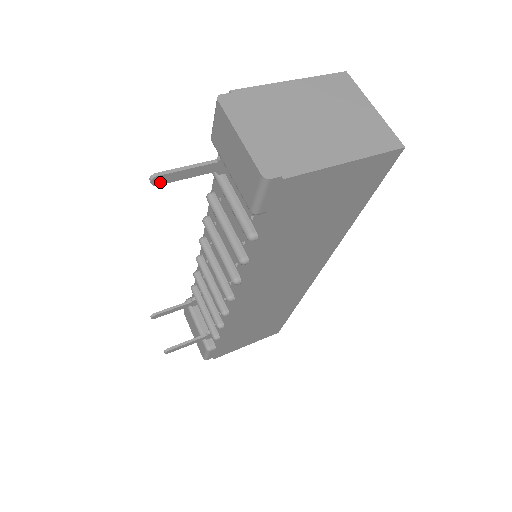
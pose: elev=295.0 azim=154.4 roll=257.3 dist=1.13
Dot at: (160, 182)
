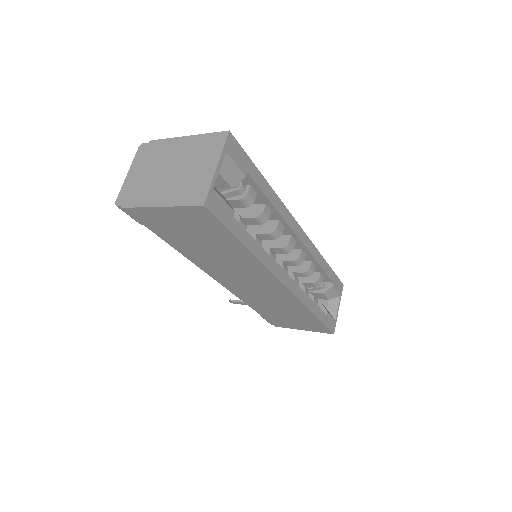
Dot at: occluded
